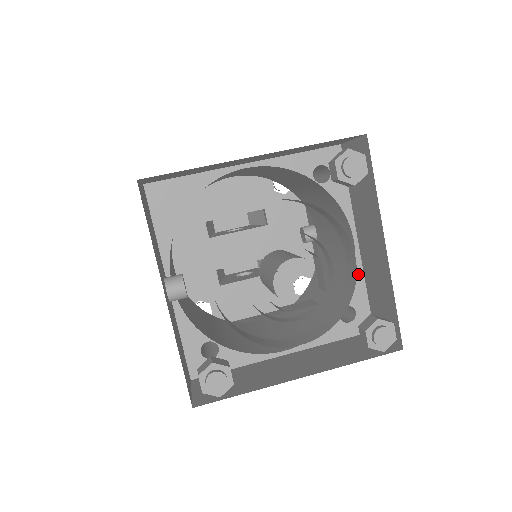
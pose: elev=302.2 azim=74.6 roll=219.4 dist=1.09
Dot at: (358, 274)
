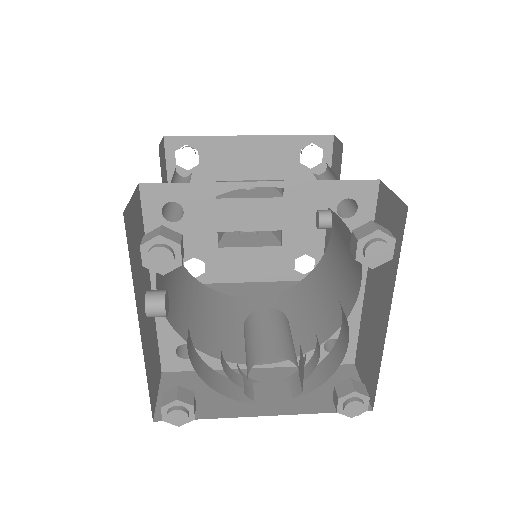
Dot at: (355, 313)
